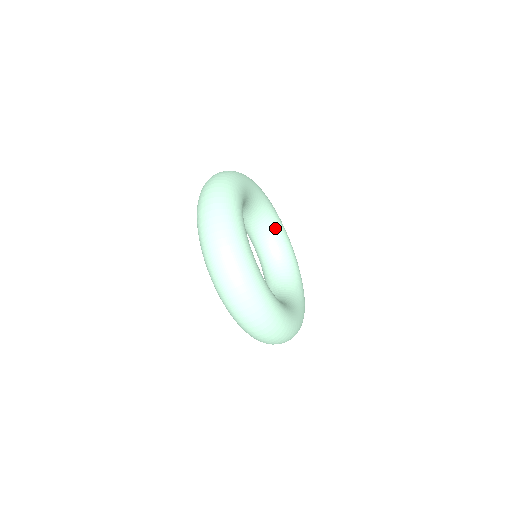
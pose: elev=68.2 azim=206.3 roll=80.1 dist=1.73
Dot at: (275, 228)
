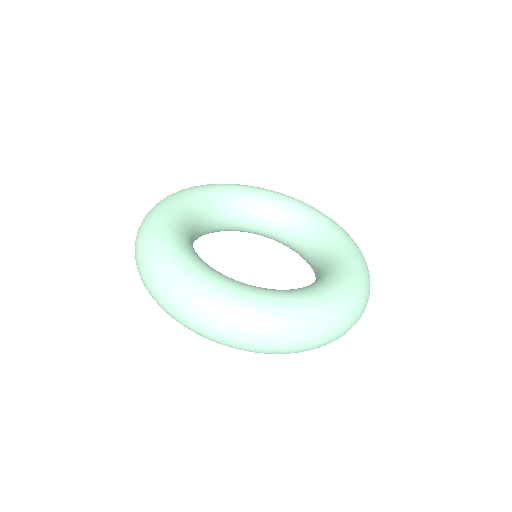
Dot at: (258, 203)
